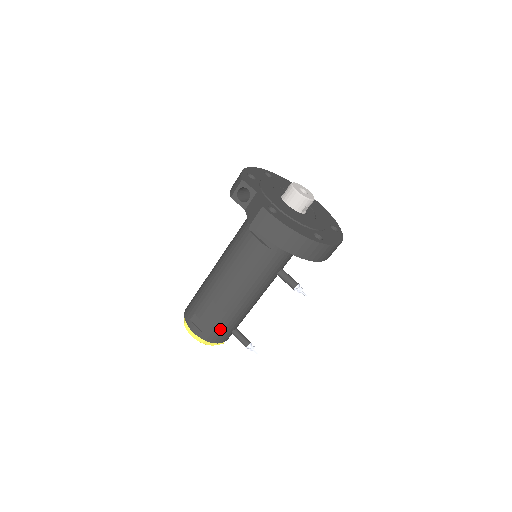
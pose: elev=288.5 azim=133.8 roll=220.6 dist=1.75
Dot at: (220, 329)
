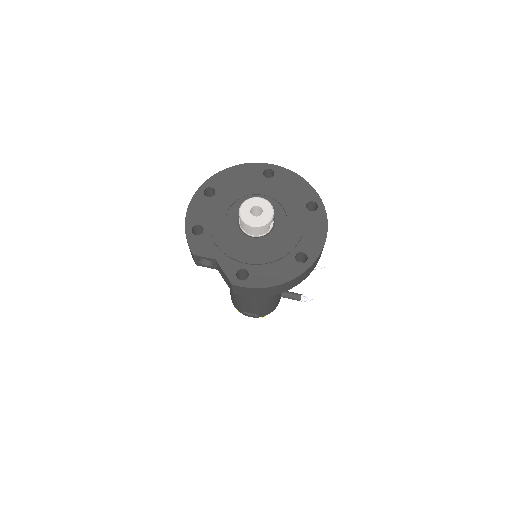
Dot at: (269, 308)
